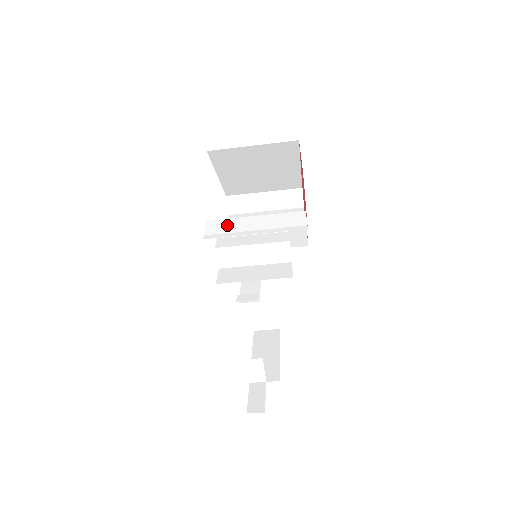
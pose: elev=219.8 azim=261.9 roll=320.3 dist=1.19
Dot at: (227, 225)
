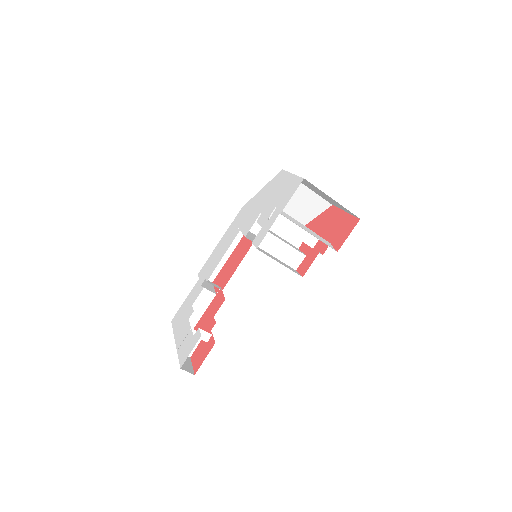
Dot at: (290, 218)
